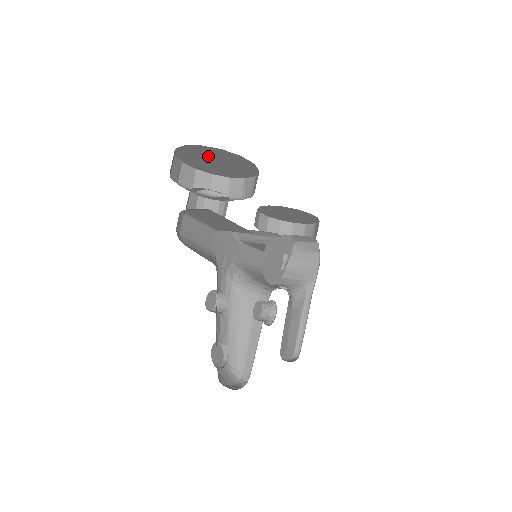
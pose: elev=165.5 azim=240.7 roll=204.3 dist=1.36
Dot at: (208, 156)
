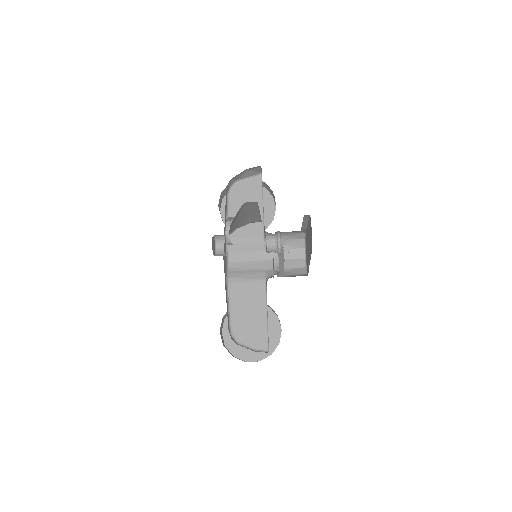
Dot at: occluded
